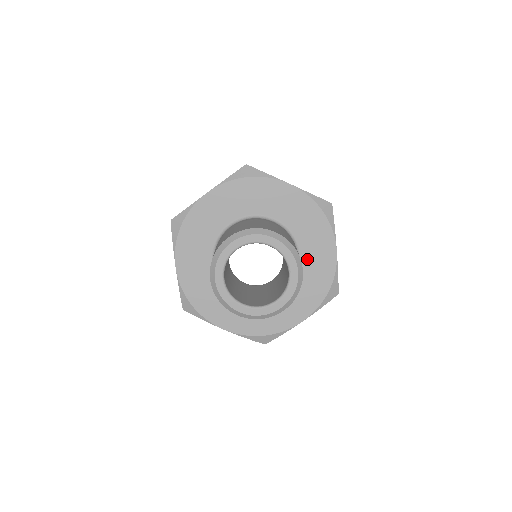
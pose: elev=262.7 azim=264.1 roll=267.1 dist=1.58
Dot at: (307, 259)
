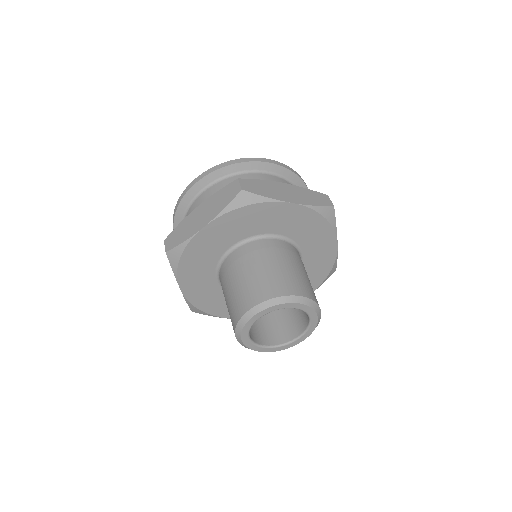
Dot at: occluded
